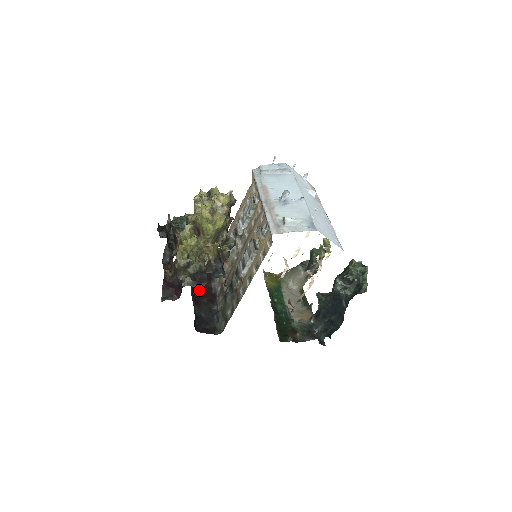
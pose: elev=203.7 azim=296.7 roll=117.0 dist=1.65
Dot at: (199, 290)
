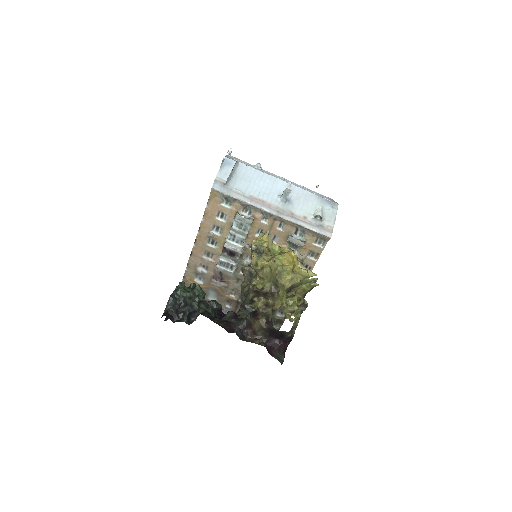
Dot at: (220, 324)
